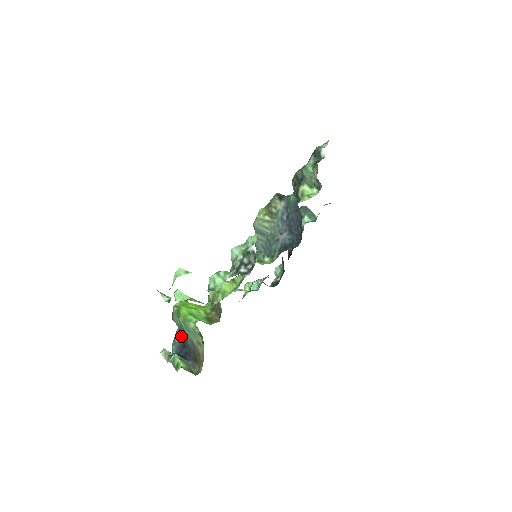
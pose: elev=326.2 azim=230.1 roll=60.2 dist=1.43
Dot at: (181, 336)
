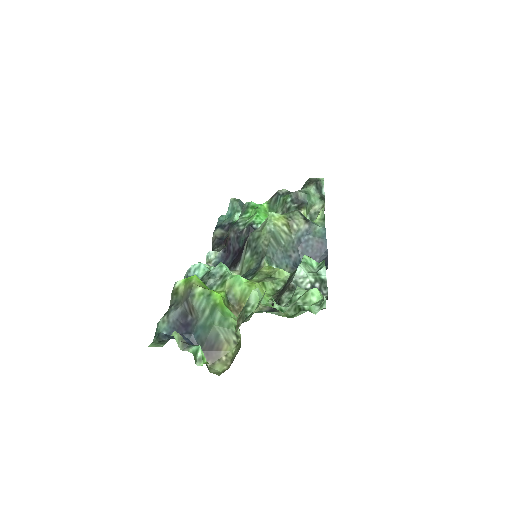
Dot at: (180, 317)
